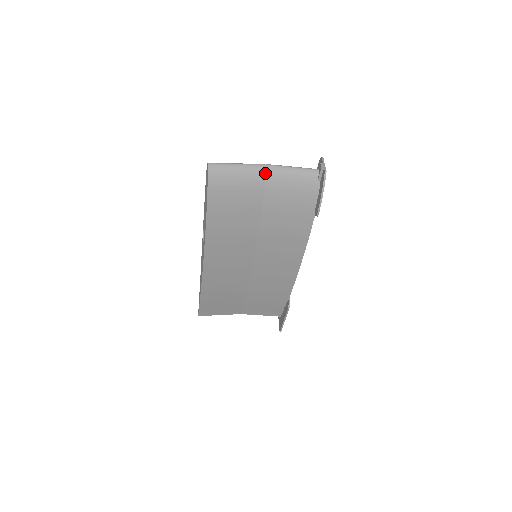
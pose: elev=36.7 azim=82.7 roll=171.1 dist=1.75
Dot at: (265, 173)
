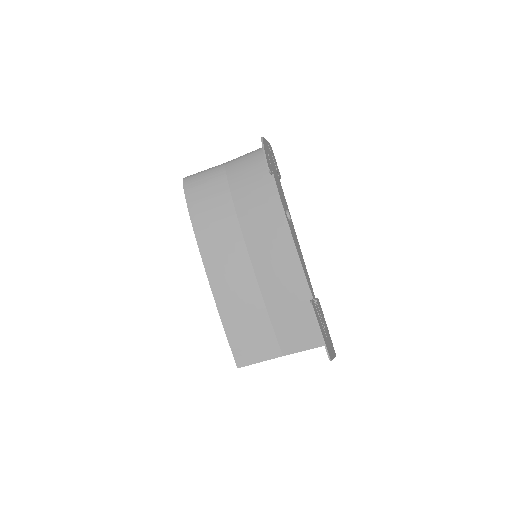
Dot at: (224, 166)
